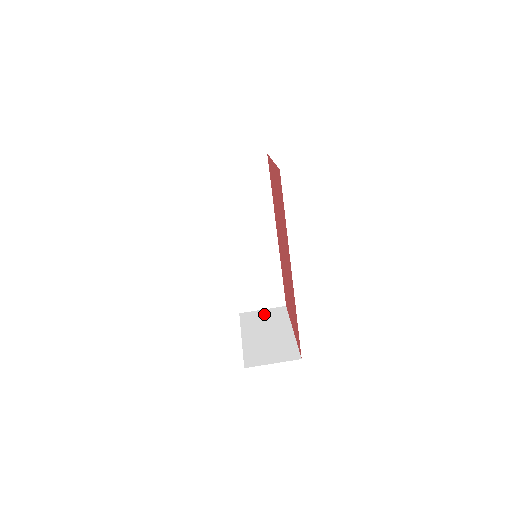
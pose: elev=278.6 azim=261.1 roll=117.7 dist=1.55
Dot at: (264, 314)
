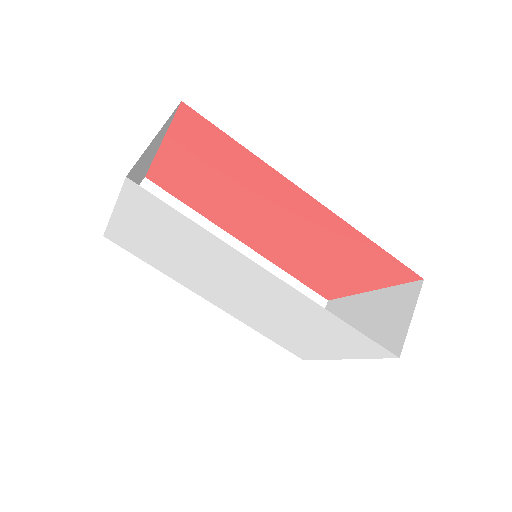
Dot at: occluded
